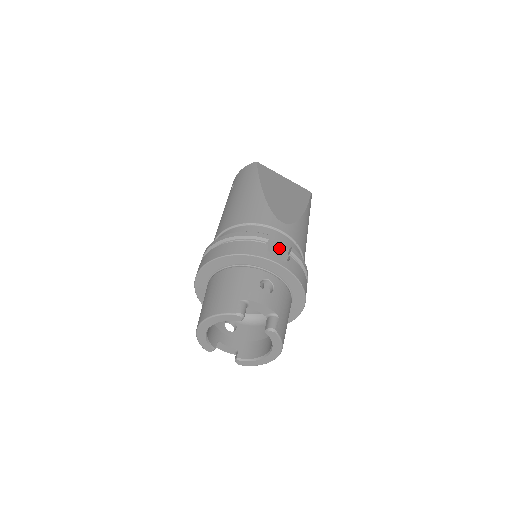
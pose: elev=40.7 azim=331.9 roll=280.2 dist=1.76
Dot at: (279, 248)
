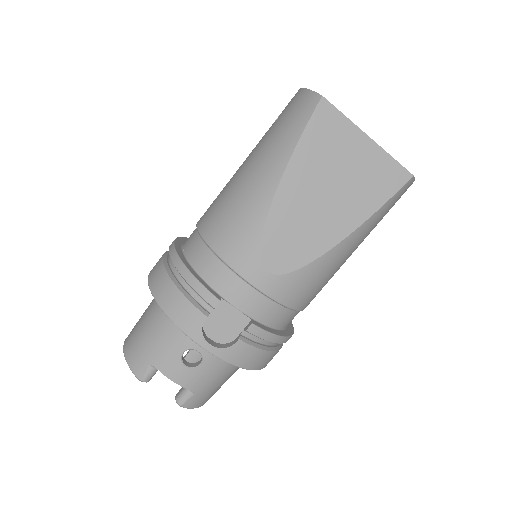
Dot at: (234, 316)
